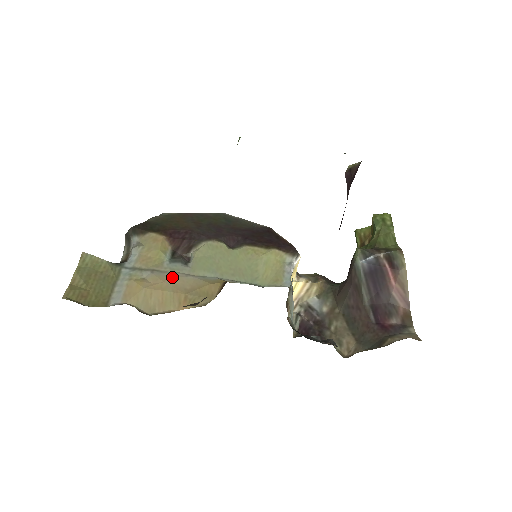
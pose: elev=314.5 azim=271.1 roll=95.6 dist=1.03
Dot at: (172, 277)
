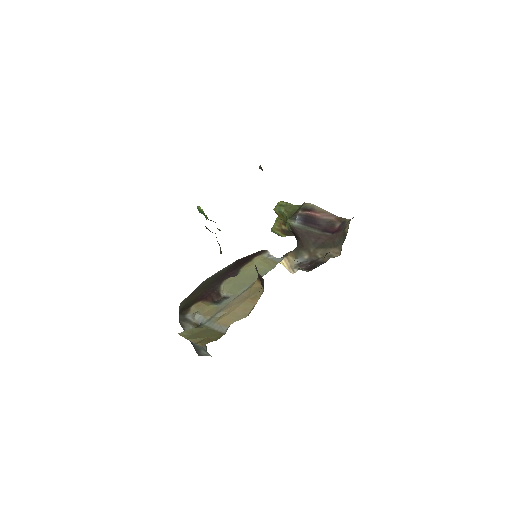
Dot at: (232, 303)
